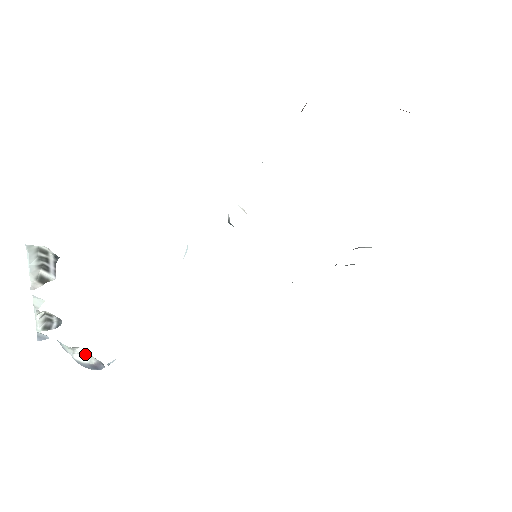
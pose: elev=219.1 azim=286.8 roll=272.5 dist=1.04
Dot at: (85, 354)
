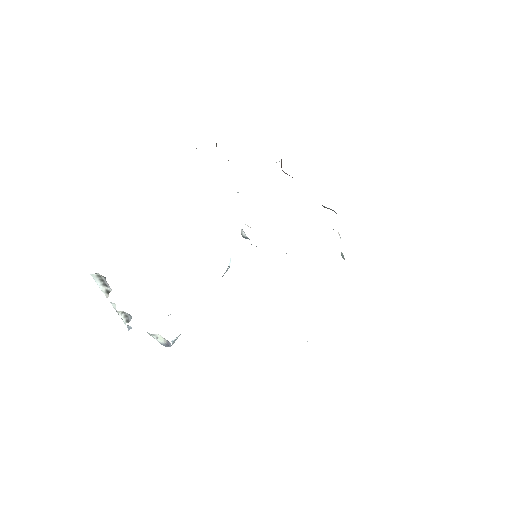
Dot at: (161, 337)
